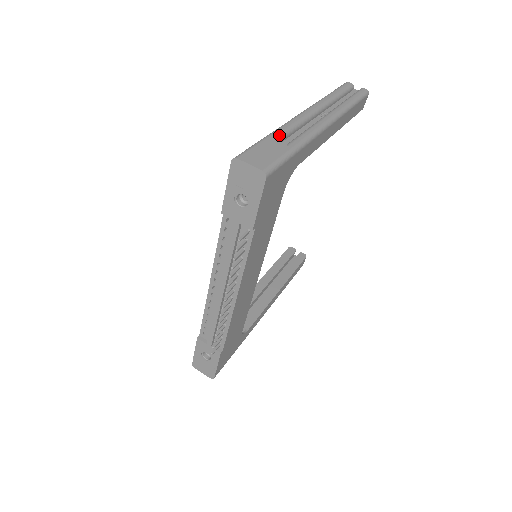
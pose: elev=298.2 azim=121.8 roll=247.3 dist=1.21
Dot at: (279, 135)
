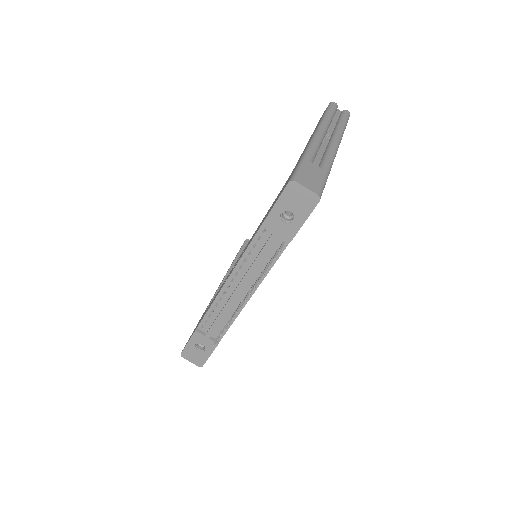
Dot at: (312, 157)
